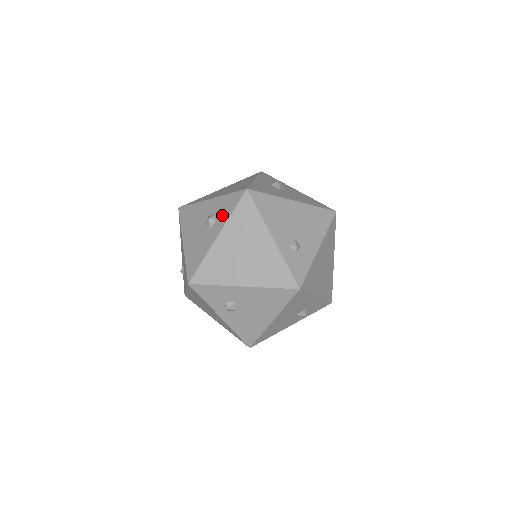
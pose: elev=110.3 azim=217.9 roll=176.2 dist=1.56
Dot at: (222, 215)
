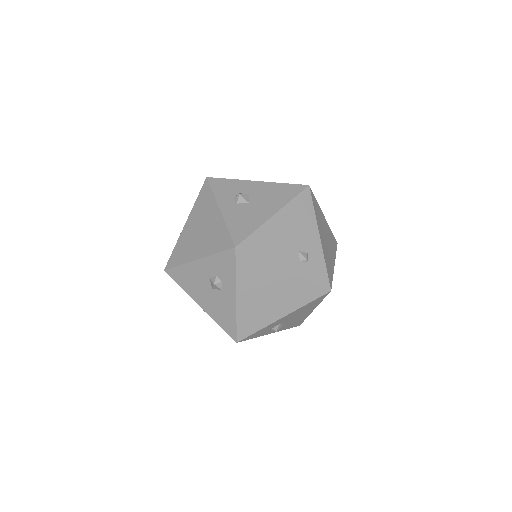
Dot at: (225, 277)
